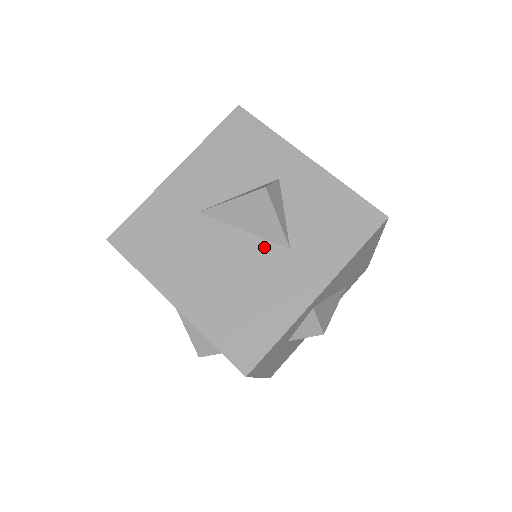
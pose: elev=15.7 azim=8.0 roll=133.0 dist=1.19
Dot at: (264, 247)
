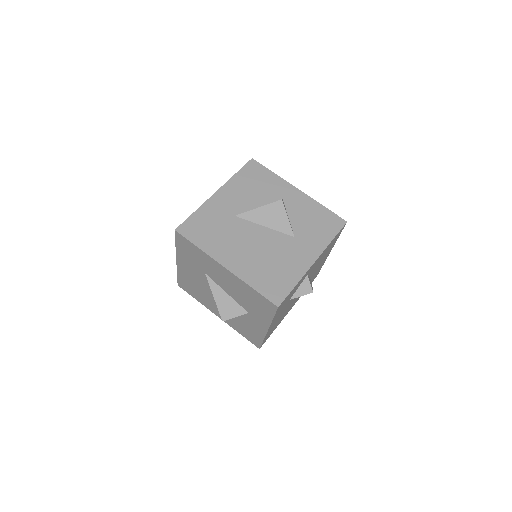
Dot at: (279, 236)
